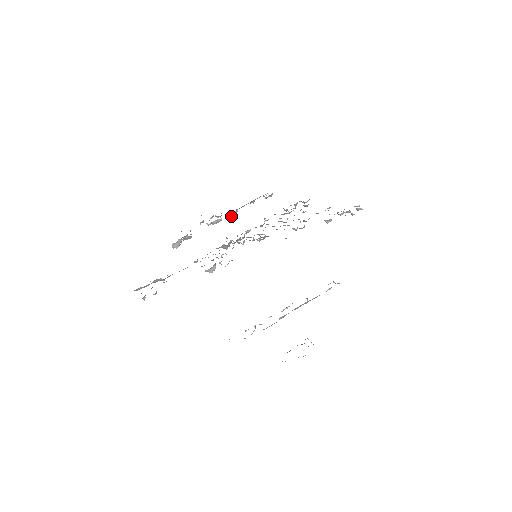
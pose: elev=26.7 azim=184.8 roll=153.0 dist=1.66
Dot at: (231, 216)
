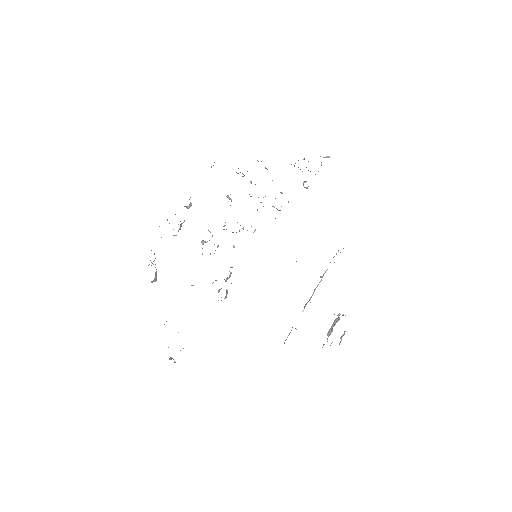
Dot at: (187, 208)
